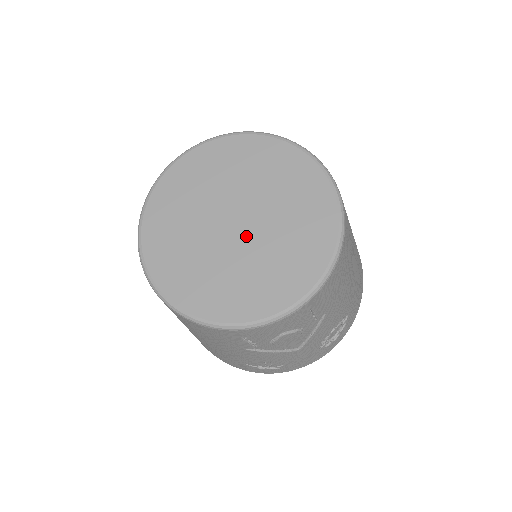
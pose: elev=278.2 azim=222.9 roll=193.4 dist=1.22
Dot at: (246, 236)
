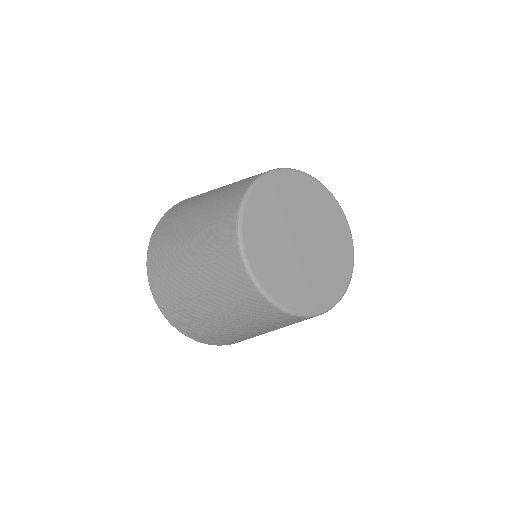
Dot at: (311, 248)
